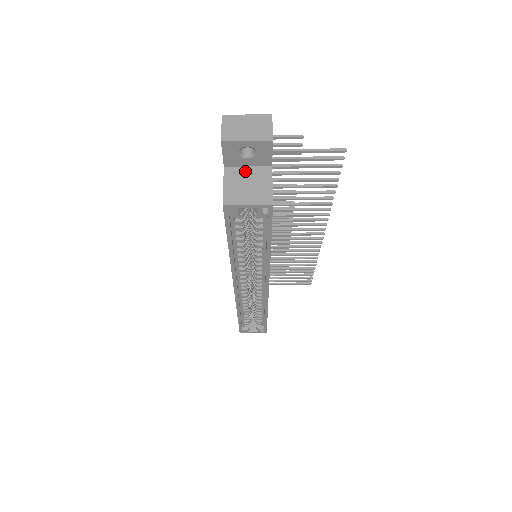
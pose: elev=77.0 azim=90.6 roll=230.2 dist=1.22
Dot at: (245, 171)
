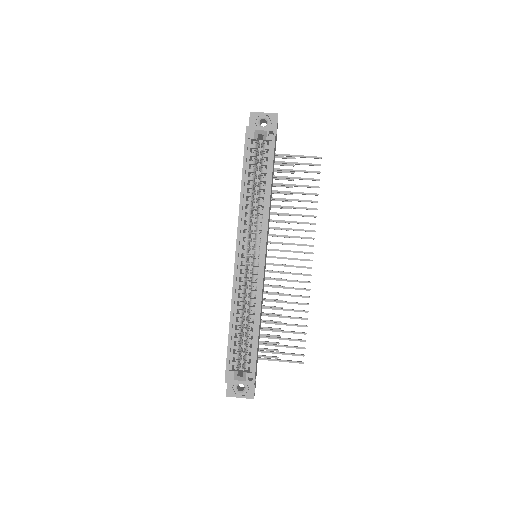
Dot at: occluded
